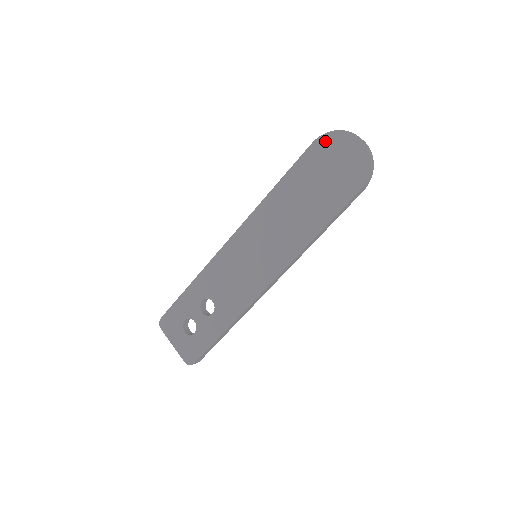
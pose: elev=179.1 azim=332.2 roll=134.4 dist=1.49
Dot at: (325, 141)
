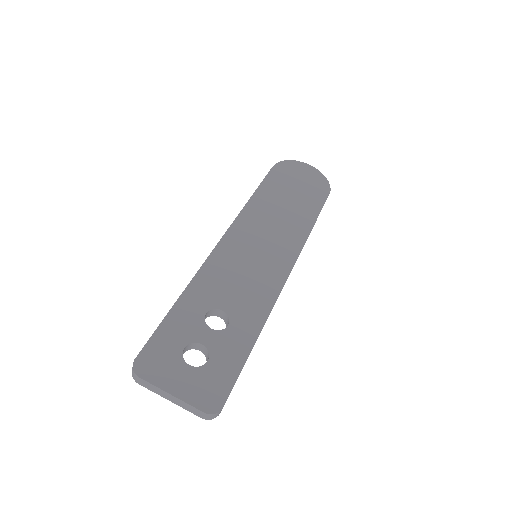
Dot at: (283, 166)
